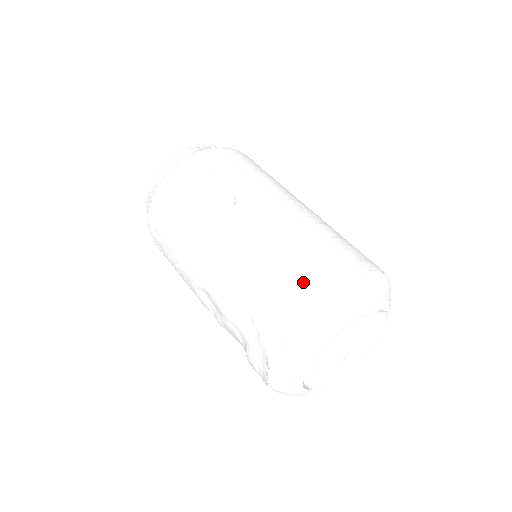
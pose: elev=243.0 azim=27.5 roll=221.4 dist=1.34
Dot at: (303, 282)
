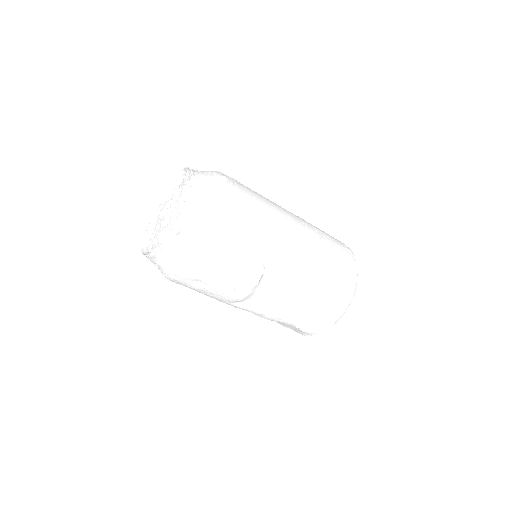
Dot at: (329, 310)
